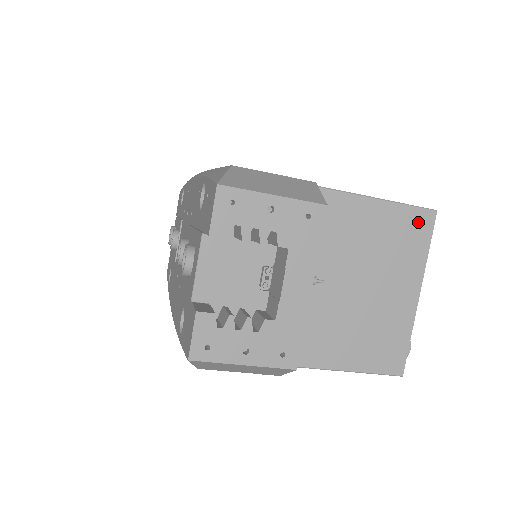
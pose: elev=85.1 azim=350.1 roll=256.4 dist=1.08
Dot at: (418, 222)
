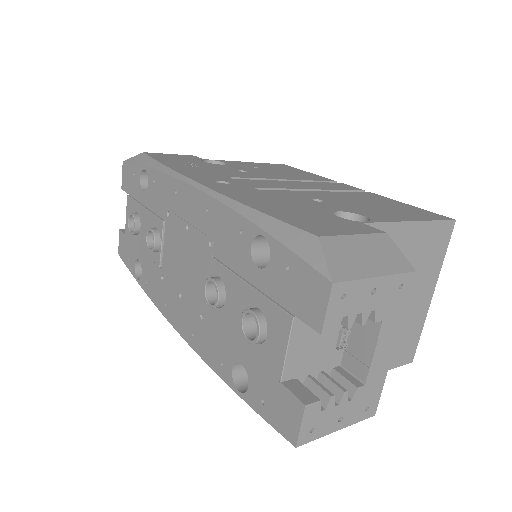
Dot at: (441, 235)
